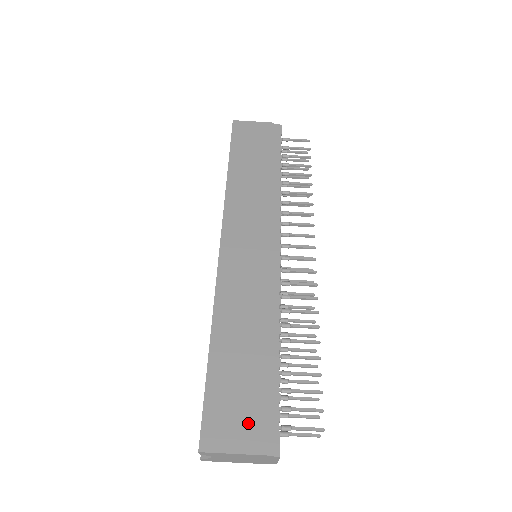
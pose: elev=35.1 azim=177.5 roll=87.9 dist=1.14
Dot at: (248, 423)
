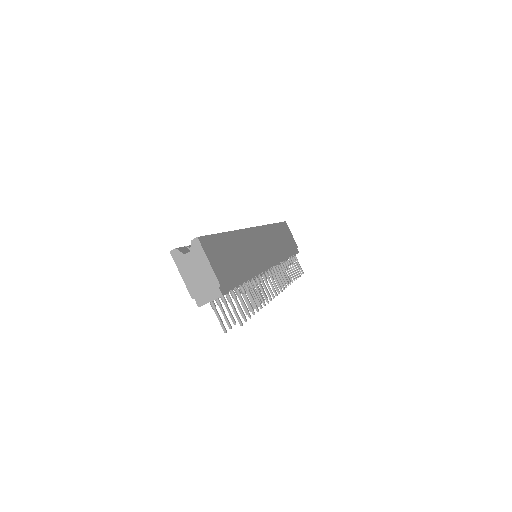
Dot at: (222, 268)
